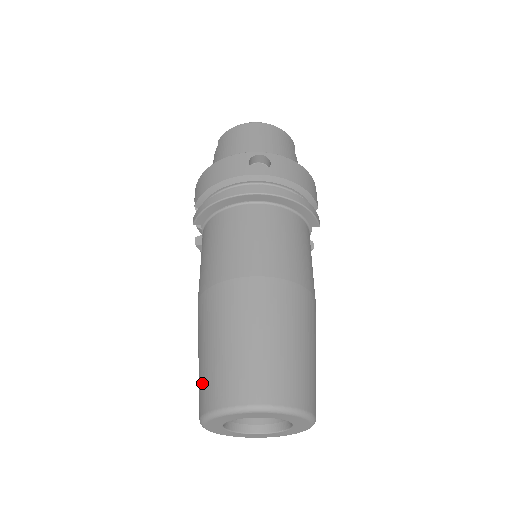
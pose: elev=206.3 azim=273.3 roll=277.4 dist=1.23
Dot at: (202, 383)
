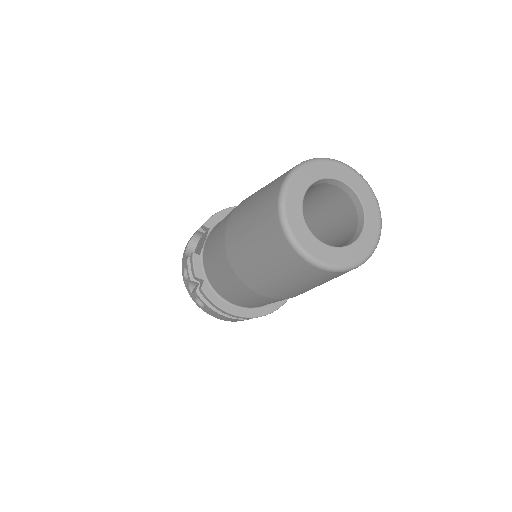
Dot at: (275, 180)
